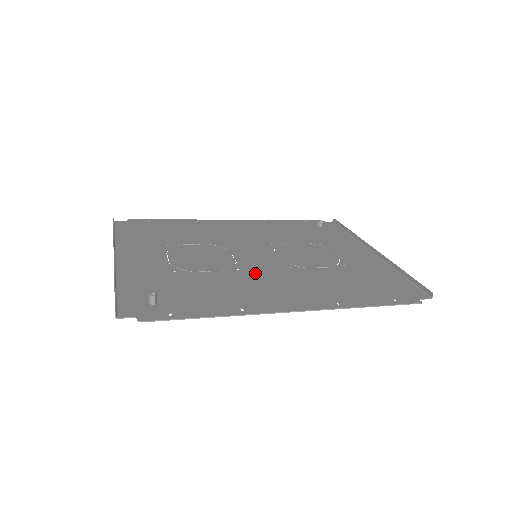
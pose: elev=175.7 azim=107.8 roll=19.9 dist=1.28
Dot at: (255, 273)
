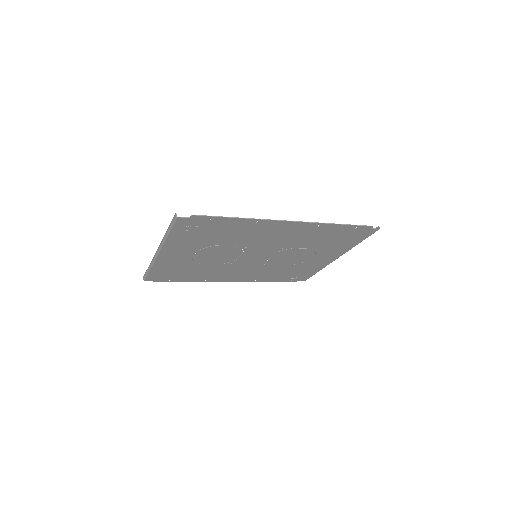
Dot at: (259, 244)
